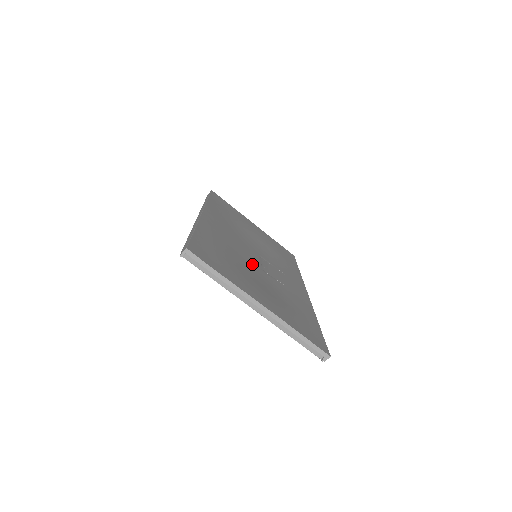
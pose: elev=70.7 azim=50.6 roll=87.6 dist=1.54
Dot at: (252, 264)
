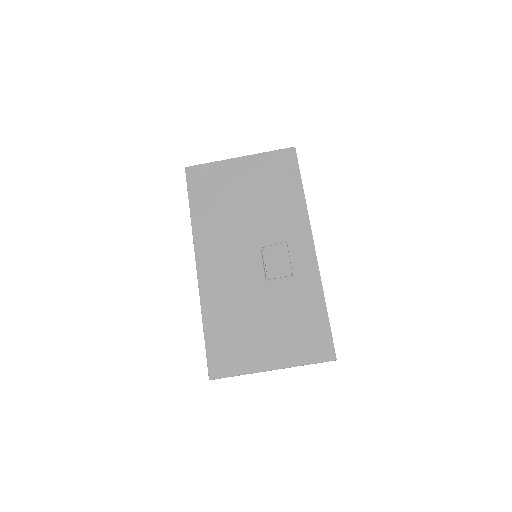
Dot at: (255, 290)
